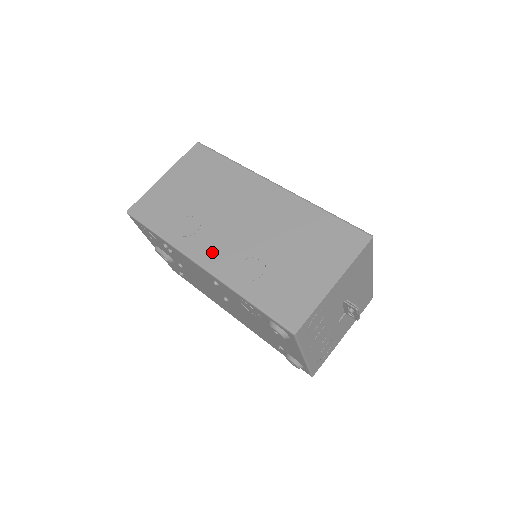
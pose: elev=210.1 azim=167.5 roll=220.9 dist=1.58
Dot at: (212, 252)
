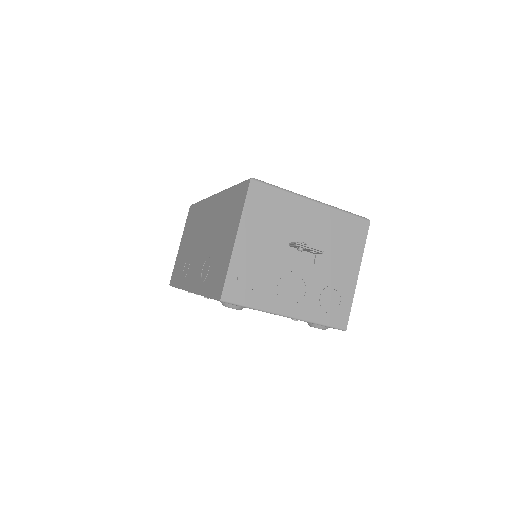
Dot at: (193, 276)
